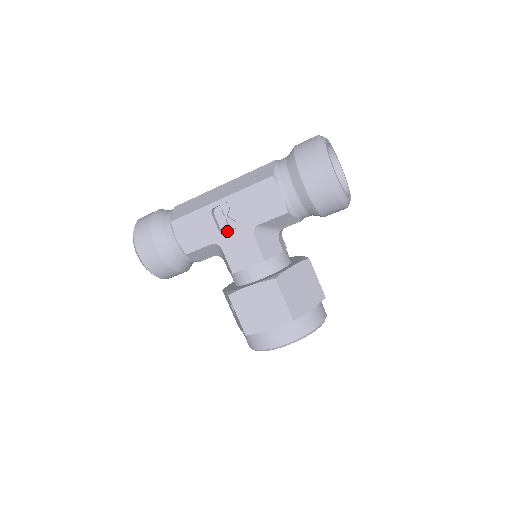
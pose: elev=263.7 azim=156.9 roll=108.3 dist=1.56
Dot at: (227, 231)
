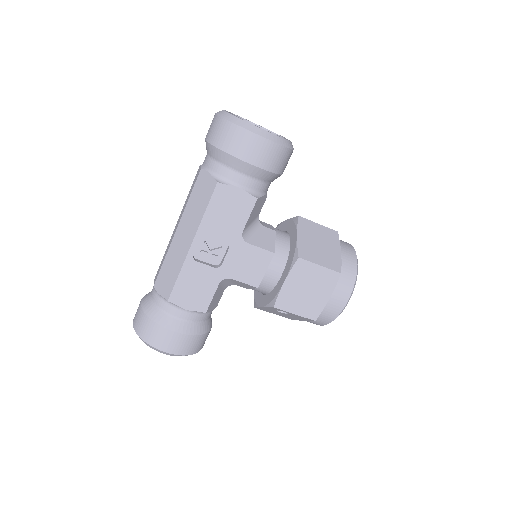
Dot at: (221, 261)
